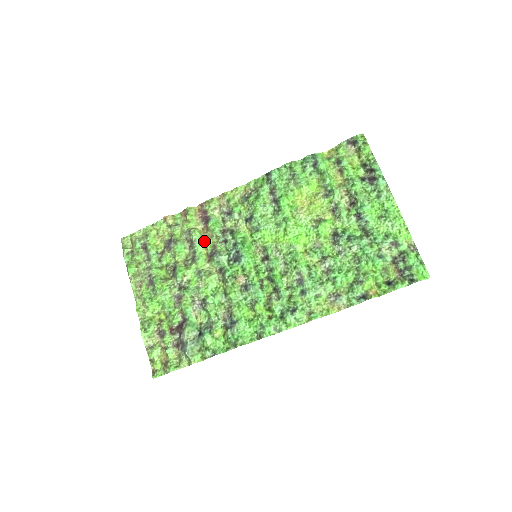
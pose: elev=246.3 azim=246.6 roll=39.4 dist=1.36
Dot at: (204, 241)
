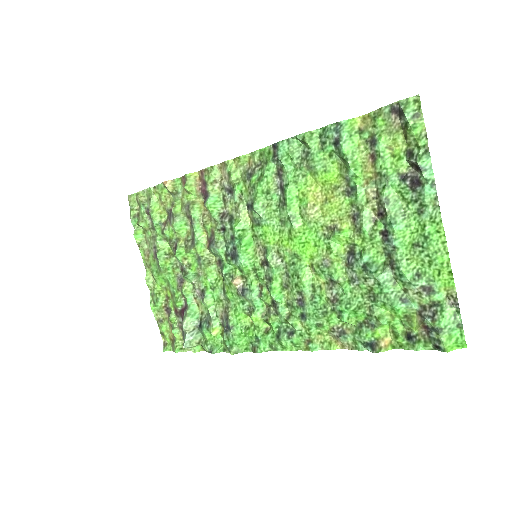
Dot at: (203, 222)
